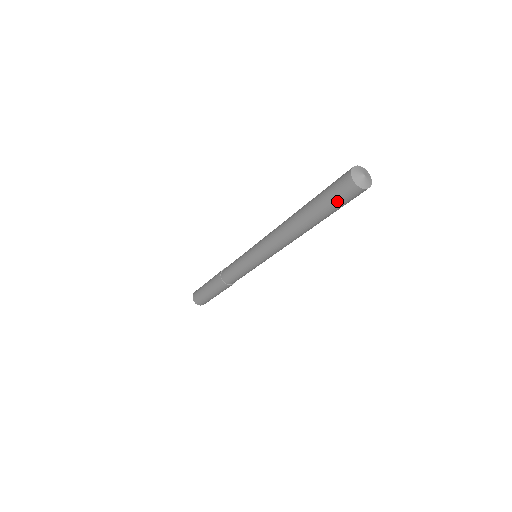
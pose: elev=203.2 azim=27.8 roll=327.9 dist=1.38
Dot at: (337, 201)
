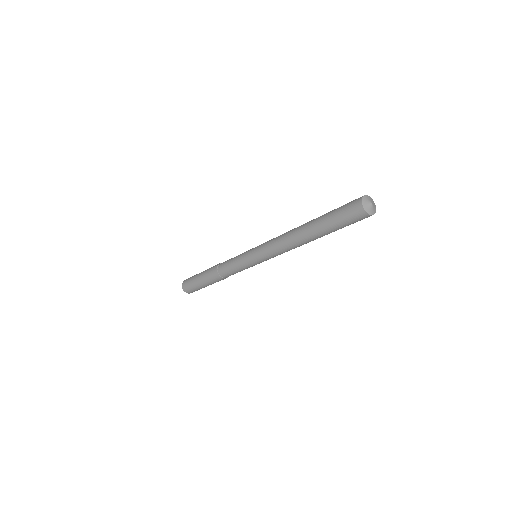
Dot at: occluded
